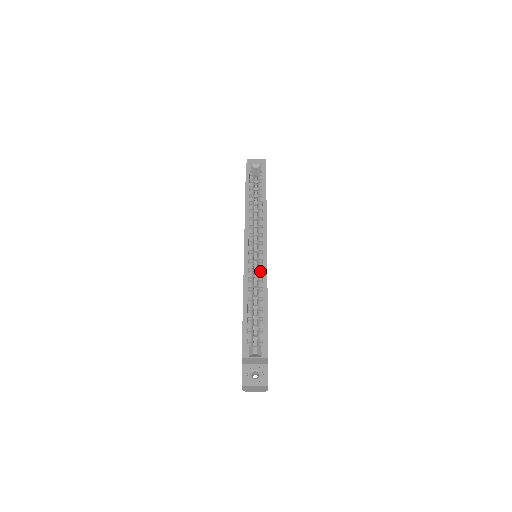
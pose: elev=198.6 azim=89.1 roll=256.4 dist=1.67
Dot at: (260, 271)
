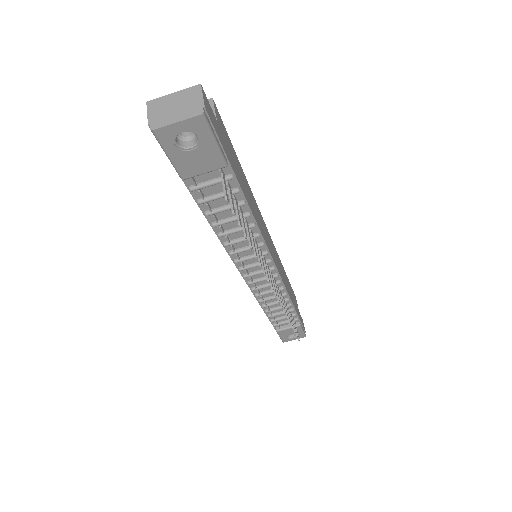
Dot at: occluded
